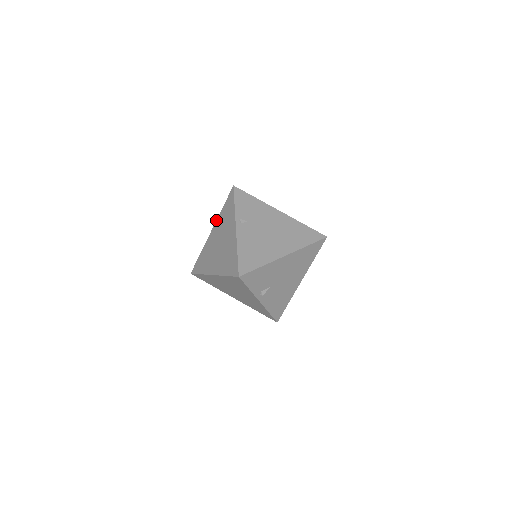
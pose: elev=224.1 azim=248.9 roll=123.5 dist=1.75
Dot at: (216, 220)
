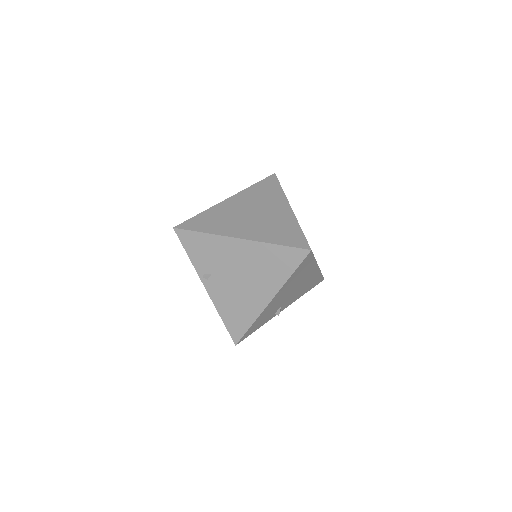
Dot at: occluded
